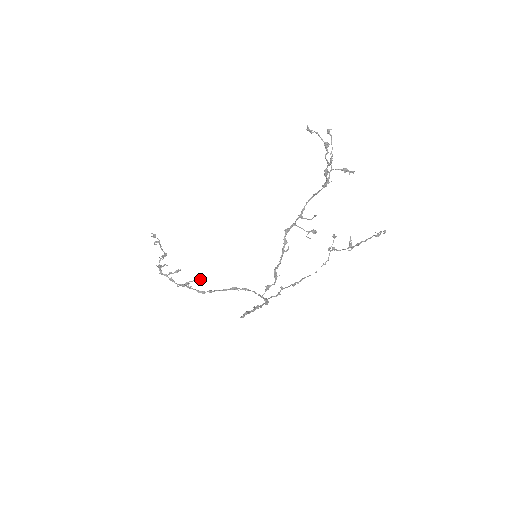
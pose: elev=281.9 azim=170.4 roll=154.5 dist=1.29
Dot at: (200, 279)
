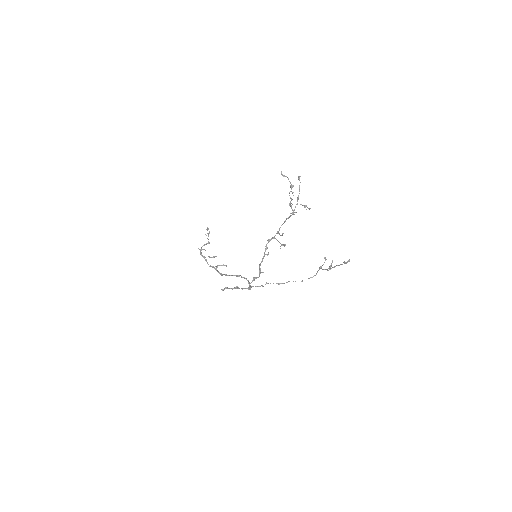
Dot at: occluded
